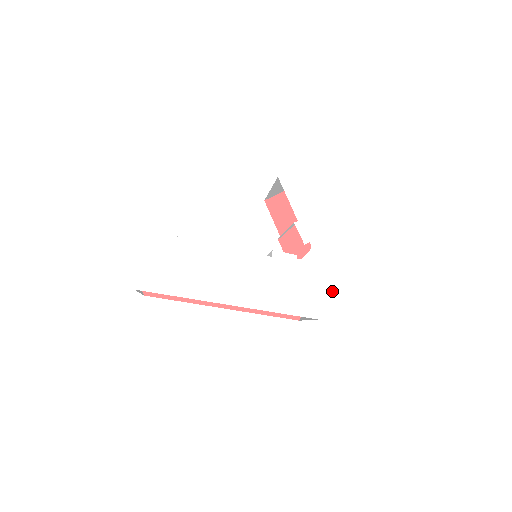
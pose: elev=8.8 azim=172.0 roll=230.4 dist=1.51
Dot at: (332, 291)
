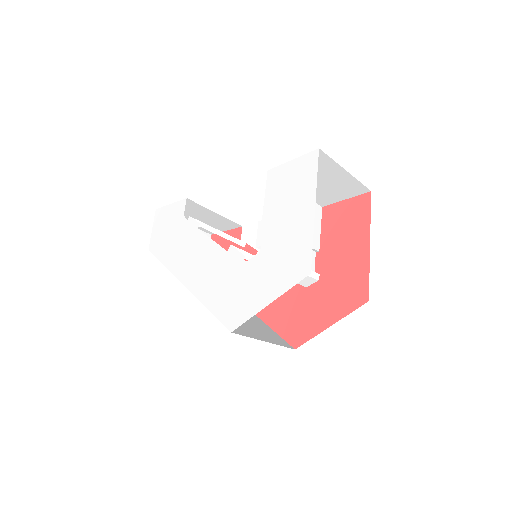
Dot at: (254, 307)
